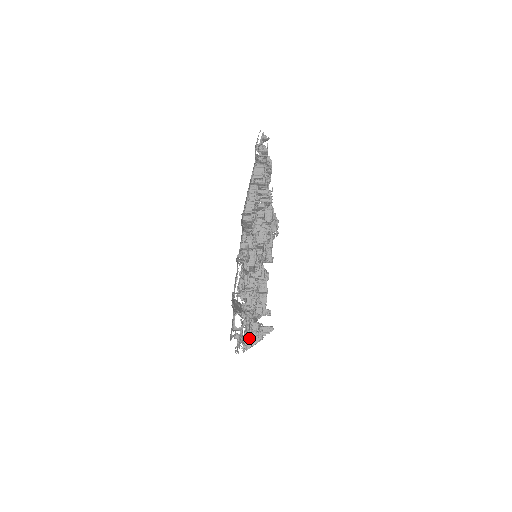
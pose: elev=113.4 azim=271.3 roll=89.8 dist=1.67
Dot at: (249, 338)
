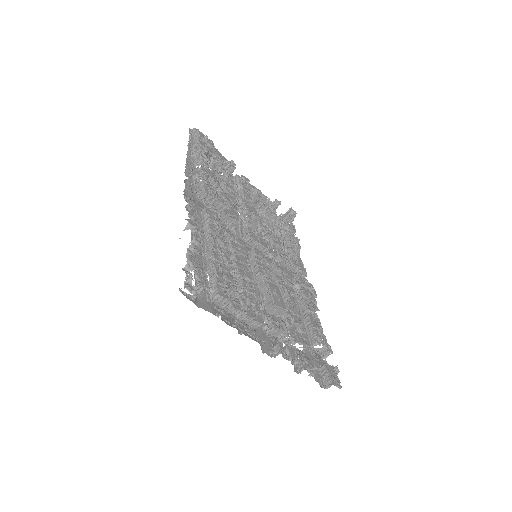
Dot at: (301, 271)
